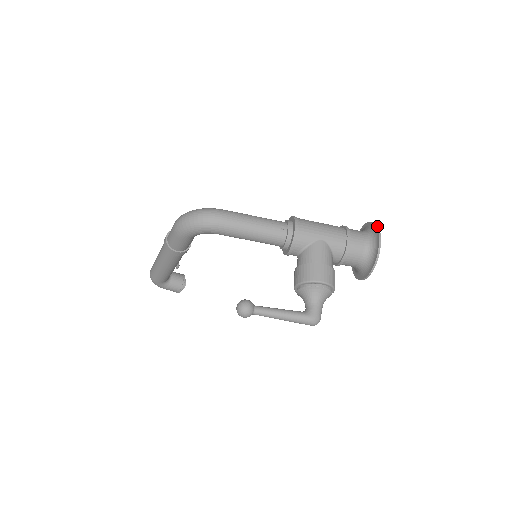
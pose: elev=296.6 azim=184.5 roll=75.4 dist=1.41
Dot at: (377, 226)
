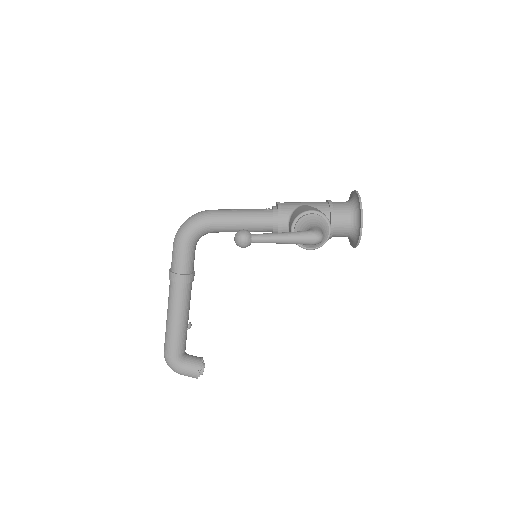
Dot at: (352, 192)
